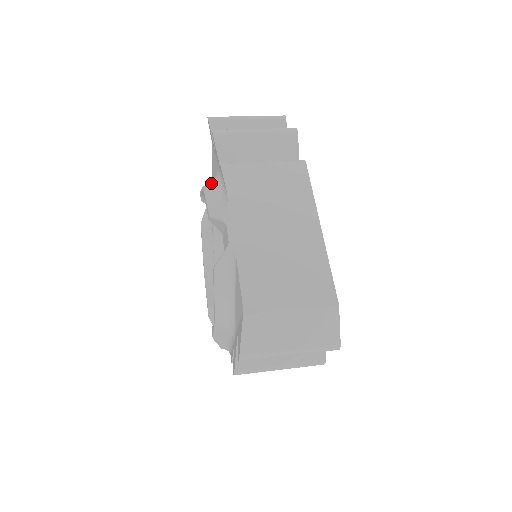
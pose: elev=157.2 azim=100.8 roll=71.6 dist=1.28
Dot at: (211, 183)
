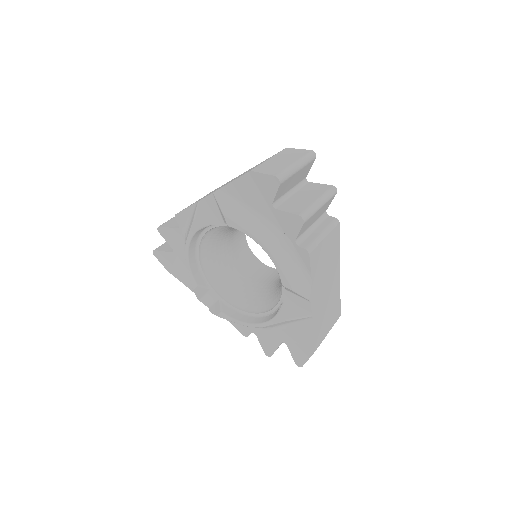
Dot at: (275, 244)
